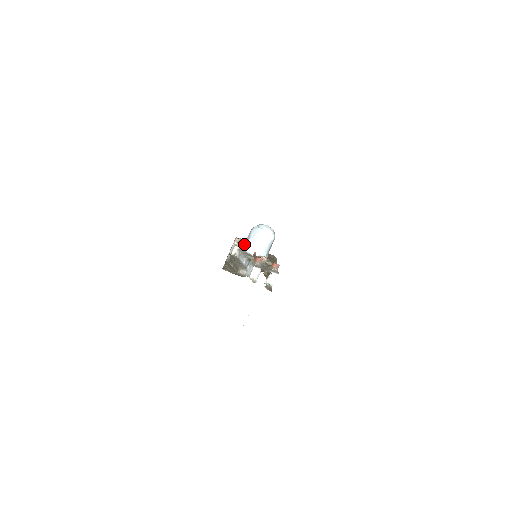
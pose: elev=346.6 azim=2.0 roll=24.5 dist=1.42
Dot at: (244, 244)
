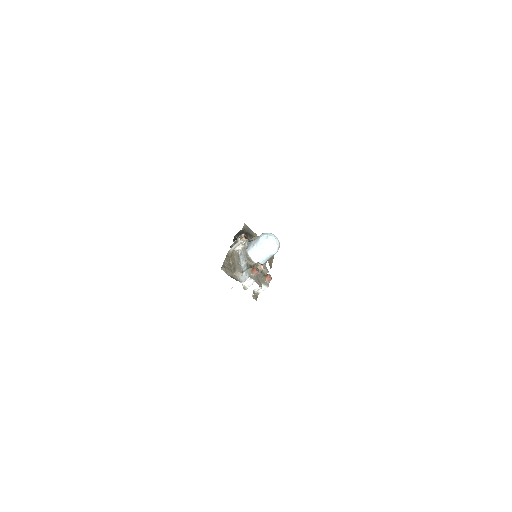
Dot at: (249, 245)
